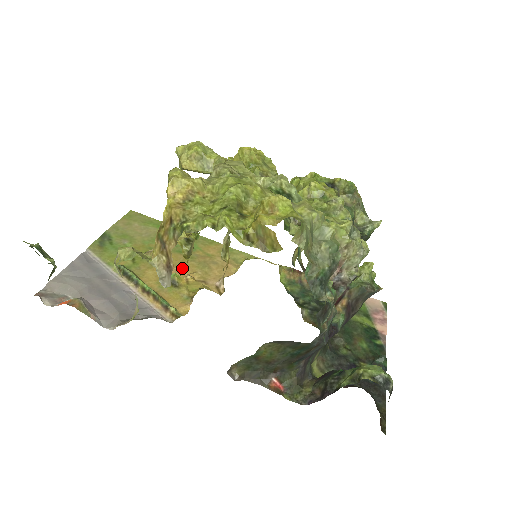
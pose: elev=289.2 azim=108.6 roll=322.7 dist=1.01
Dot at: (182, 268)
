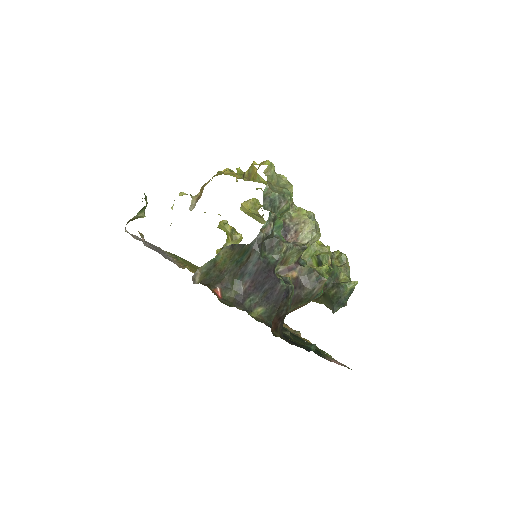
Dot at: occluded
